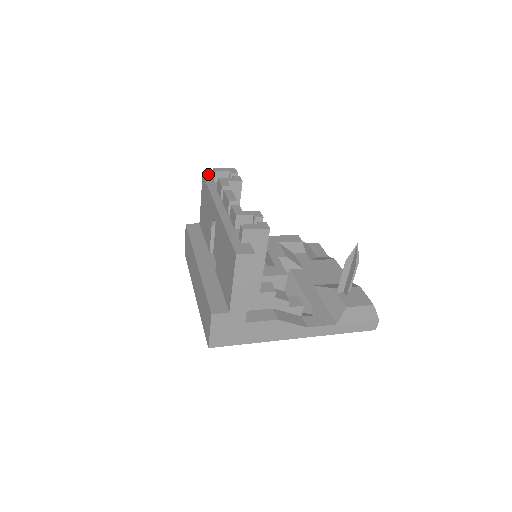
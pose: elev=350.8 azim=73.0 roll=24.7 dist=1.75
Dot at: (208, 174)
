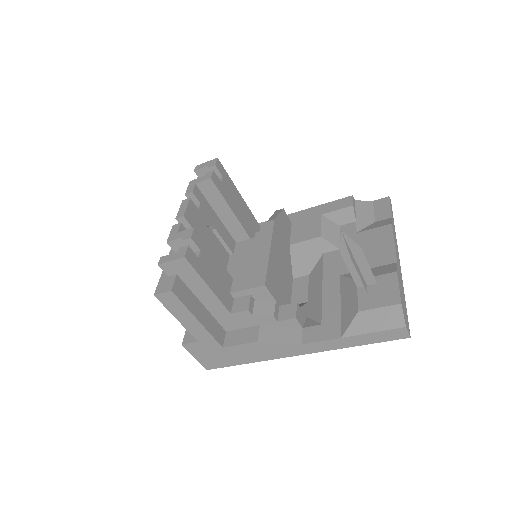
Dot at: occluded
